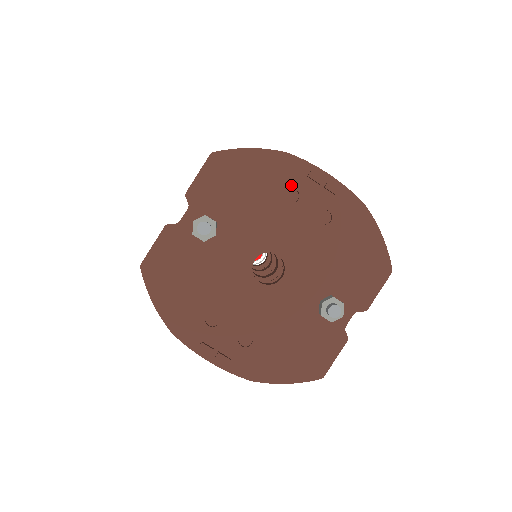
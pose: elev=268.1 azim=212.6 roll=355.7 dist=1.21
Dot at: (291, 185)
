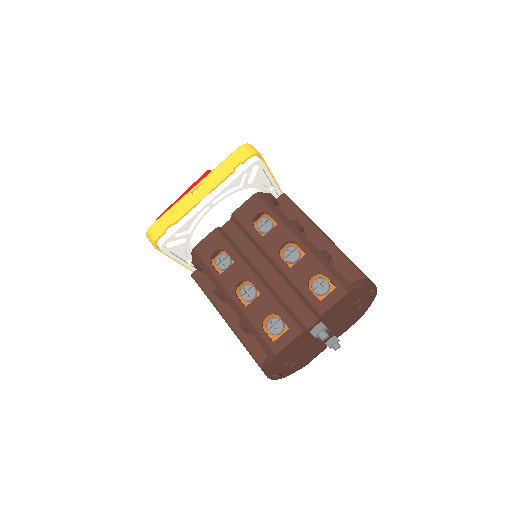
Dot at: (362, 297)
